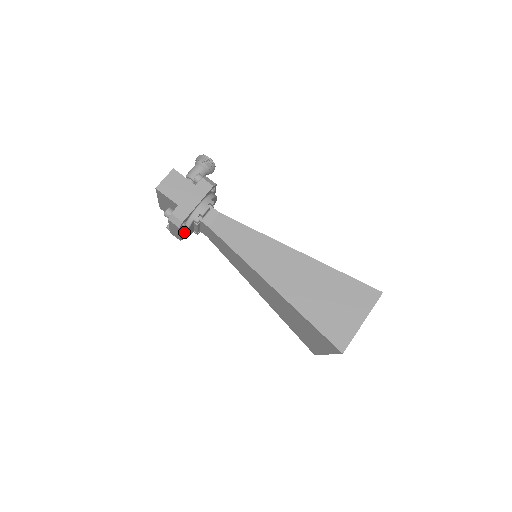
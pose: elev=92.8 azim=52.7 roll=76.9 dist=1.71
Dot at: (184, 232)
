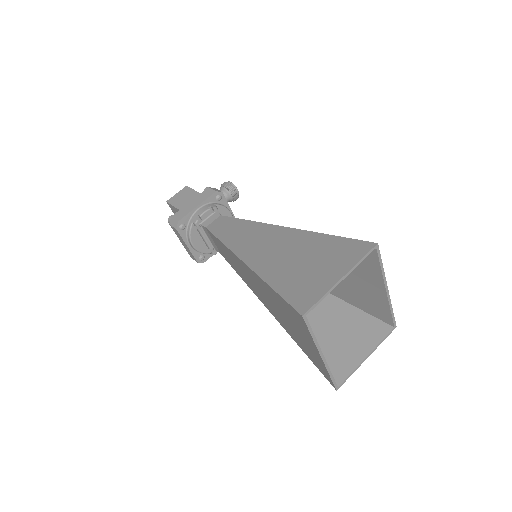
Dot at: (189, 241)
